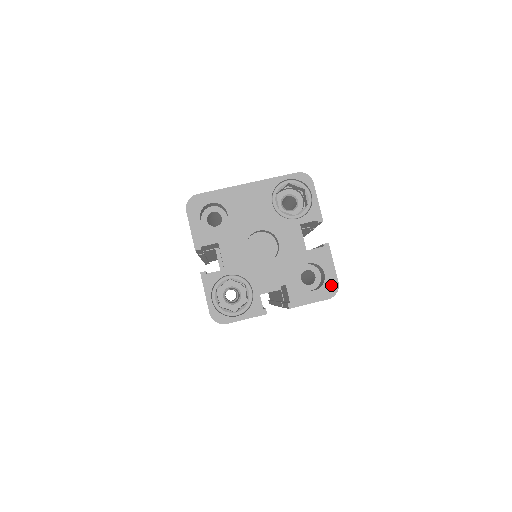
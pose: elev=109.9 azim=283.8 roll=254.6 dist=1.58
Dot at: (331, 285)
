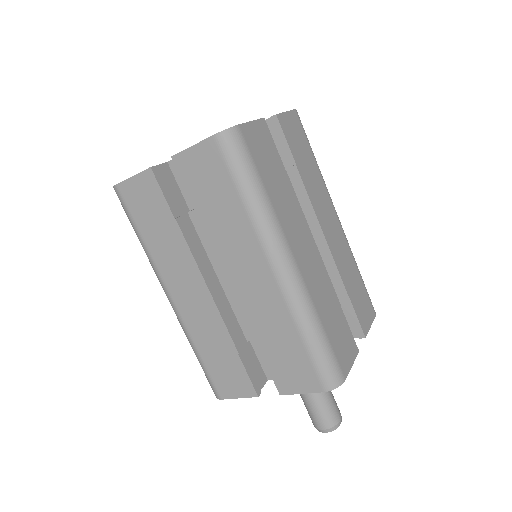
Dot at: occluded
